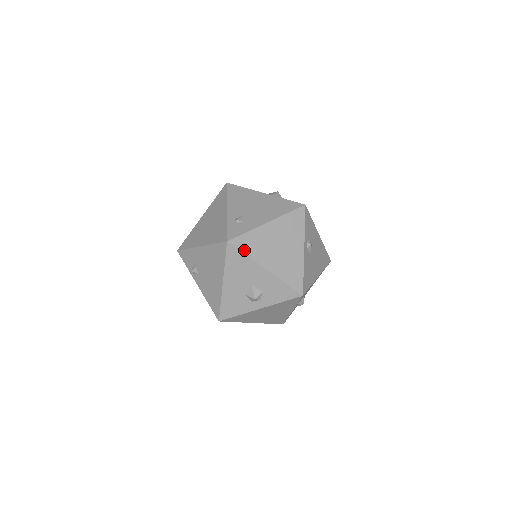
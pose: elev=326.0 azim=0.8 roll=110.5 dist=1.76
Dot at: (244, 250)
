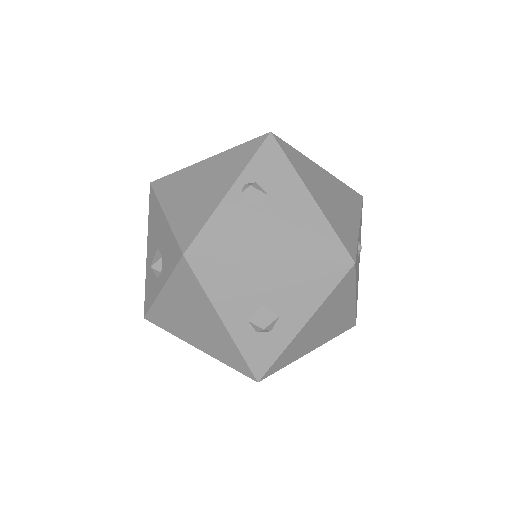
Dot at: (159, 191)
